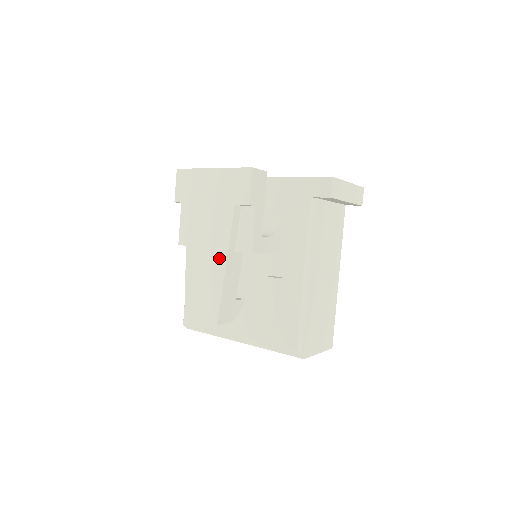
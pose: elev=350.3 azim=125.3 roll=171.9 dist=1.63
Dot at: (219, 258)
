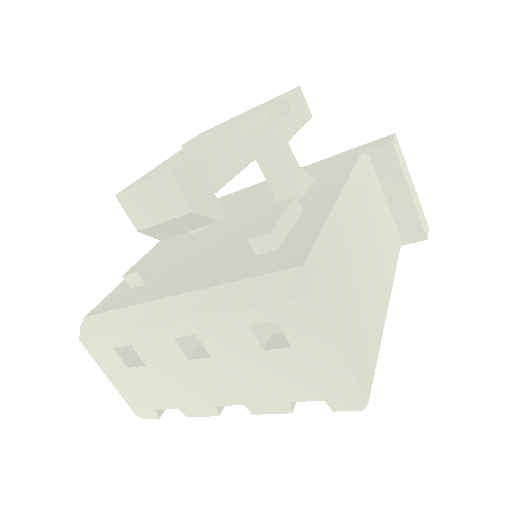
Dot at: (218, 135)
